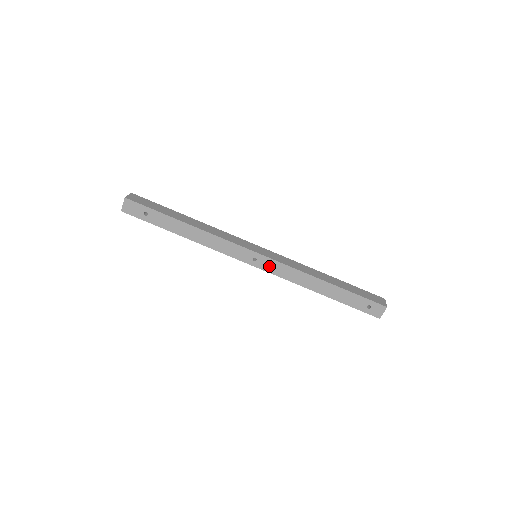
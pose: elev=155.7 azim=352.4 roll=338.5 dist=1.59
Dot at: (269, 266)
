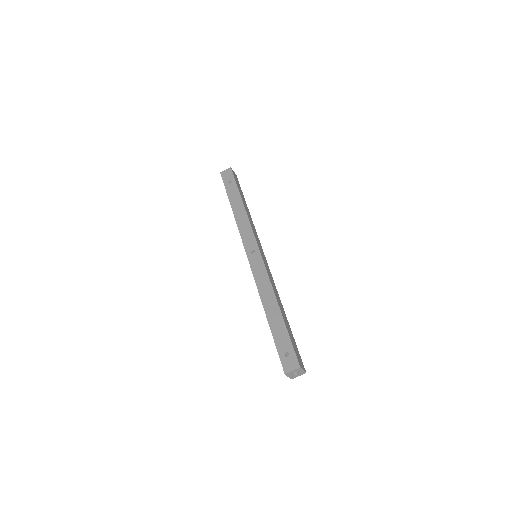
Dot at: (256, 263)
